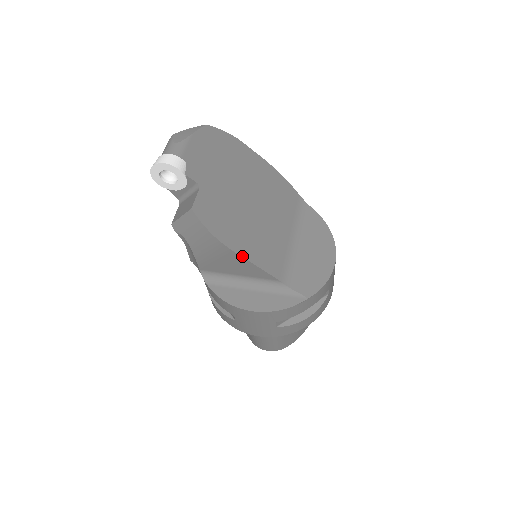
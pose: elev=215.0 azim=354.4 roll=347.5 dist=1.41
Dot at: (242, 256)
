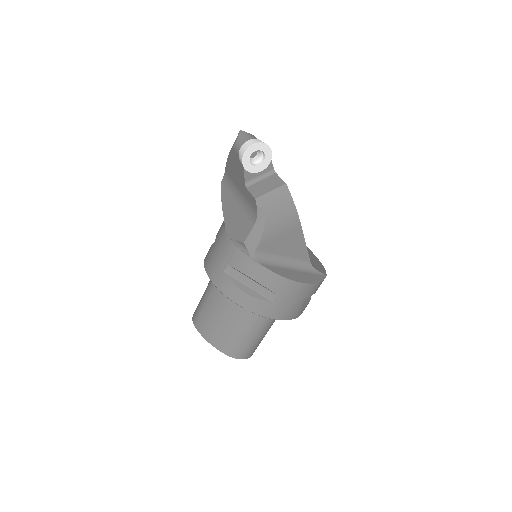
Dot at: occluded
